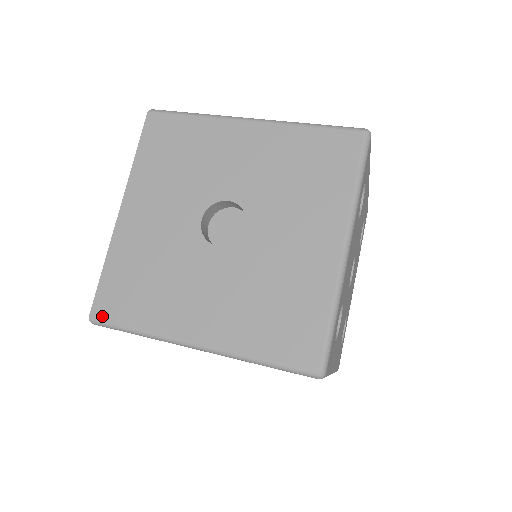
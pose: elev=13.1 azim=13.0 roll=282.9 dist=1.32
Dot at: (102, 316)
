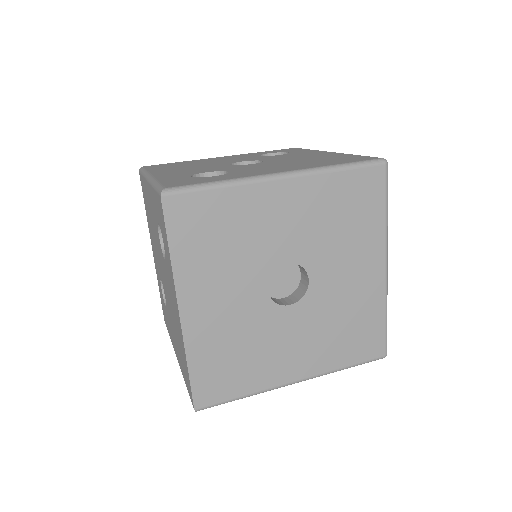
Dot at: (207, 403)
